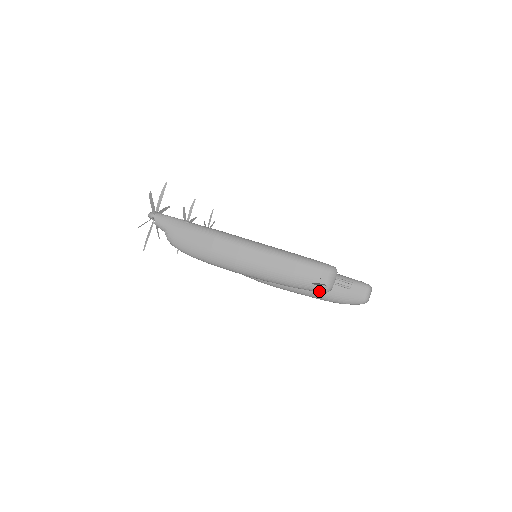
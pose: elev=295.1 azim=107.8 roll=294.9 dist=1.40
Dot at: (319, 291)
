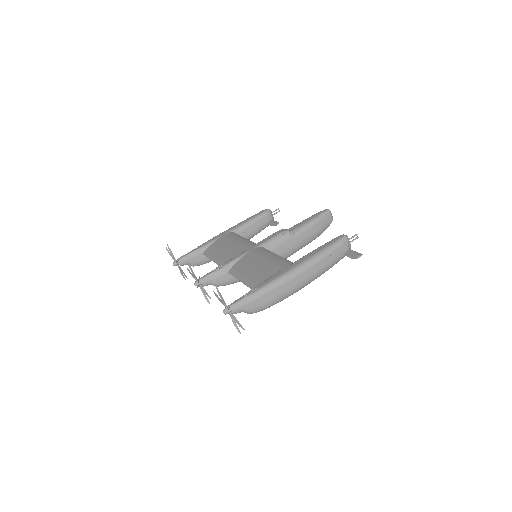
Dot at: occluded
